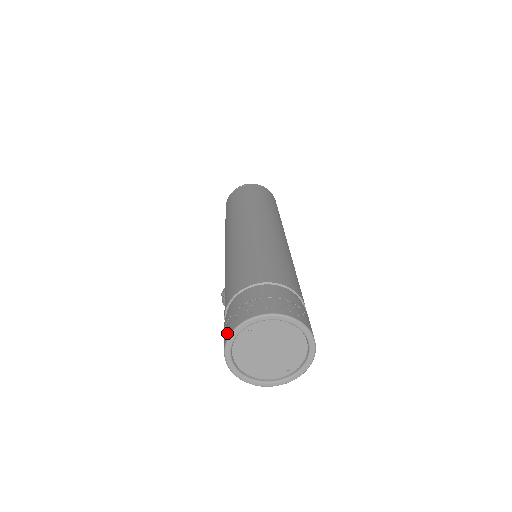
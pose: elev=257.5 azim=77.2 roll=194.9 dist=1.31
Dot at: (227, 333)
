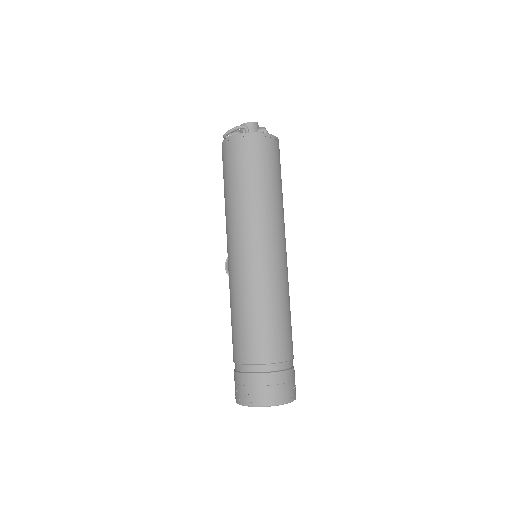
Dot at: (237, 398)
